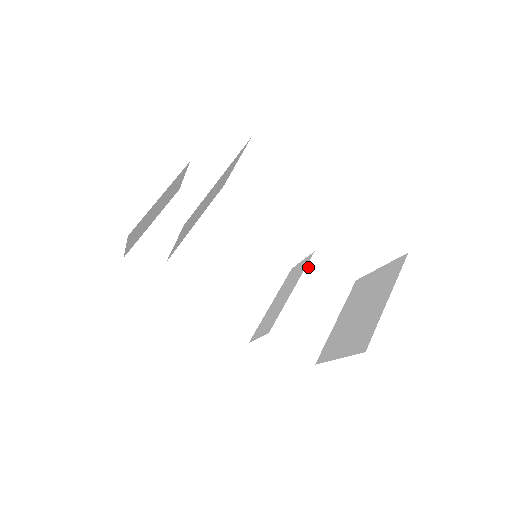
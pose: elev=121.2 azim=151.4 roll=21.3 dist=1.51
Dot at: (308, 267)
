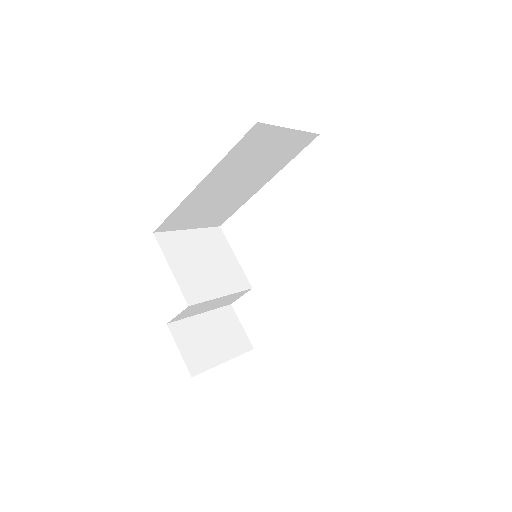
Dot at: occluded
